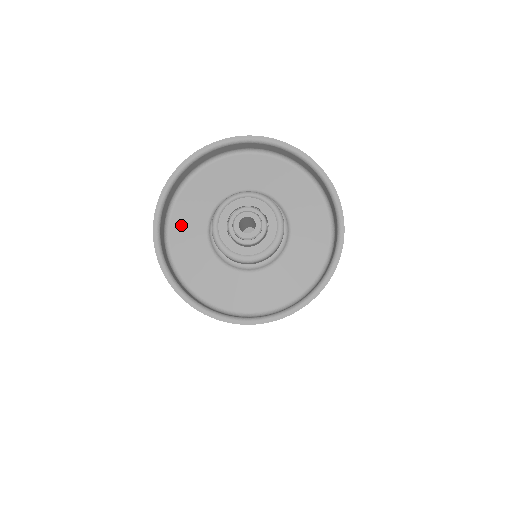
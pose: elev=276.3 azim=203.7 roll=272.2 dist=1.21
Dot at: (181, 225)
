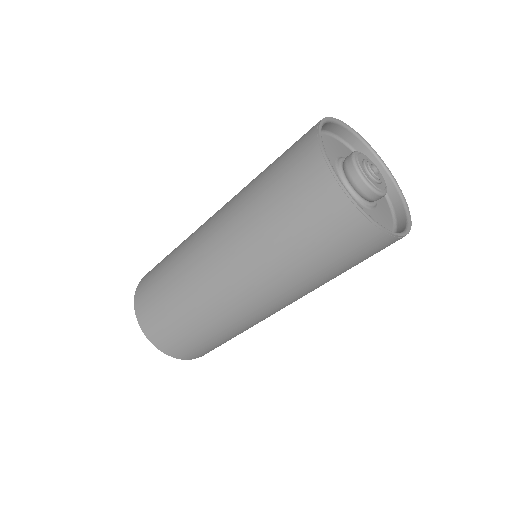
Dot at: occluded
